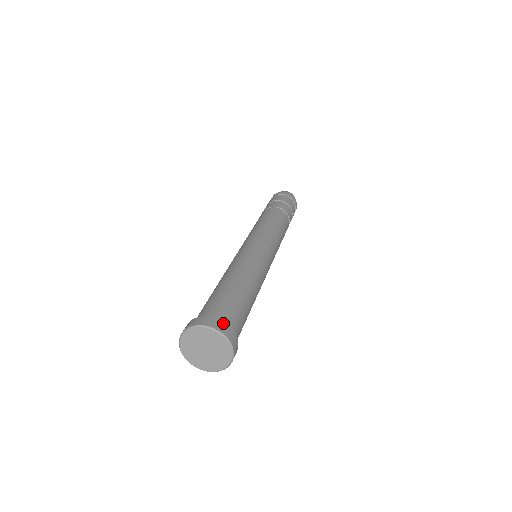
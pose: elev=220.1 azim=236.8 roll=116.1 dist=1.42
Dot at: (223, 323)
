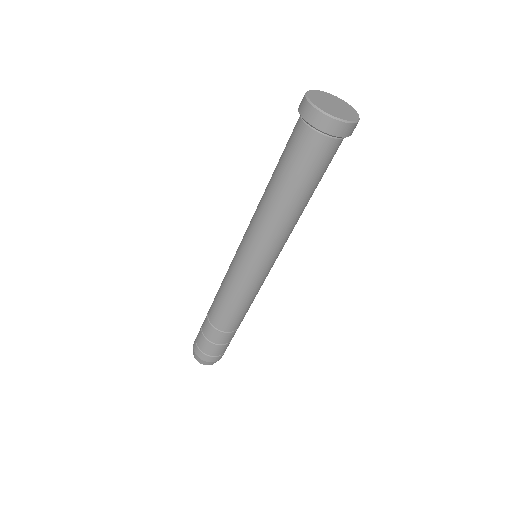
Dot at: occluded
